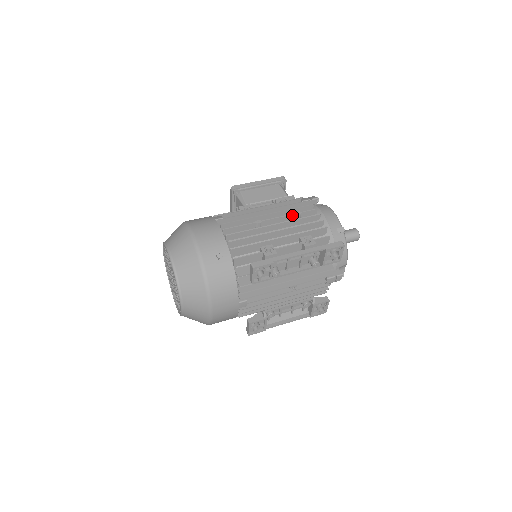
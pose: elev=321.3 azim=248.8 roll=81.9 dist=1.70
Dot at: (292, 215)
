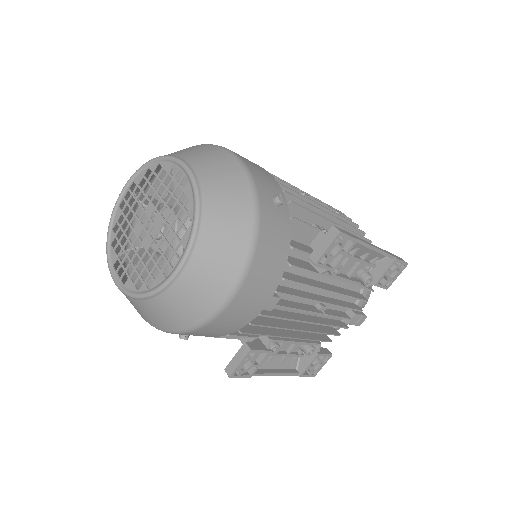
Dot at: (332, 210)
